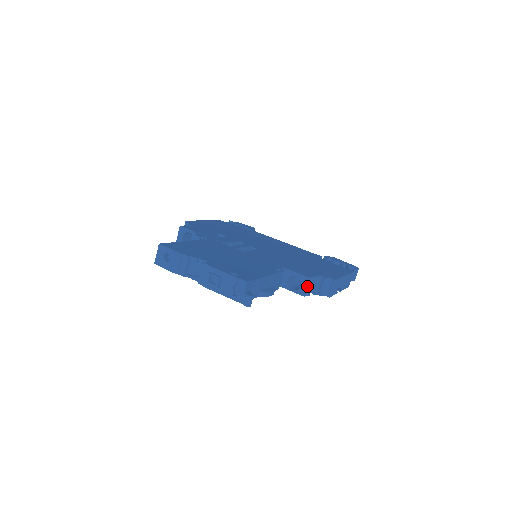
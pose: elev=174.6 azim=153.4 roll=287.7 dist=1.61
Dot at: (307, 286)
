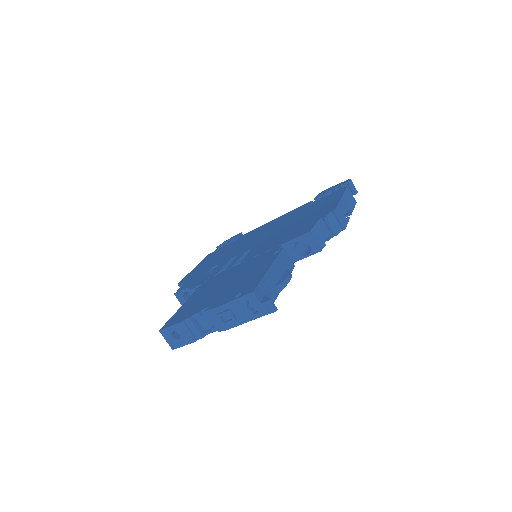
Dot at: (315, 240)
